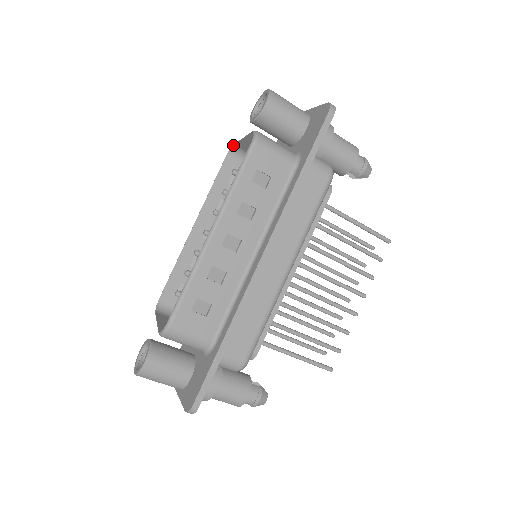
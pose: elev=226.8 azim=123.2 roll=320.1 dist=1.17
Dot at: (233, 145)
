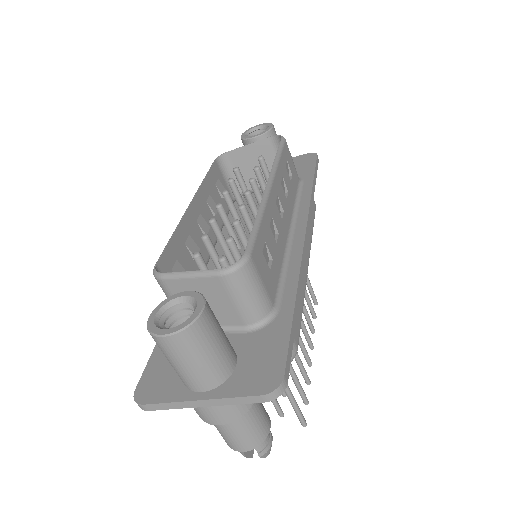
Dot at: (225, 153)
